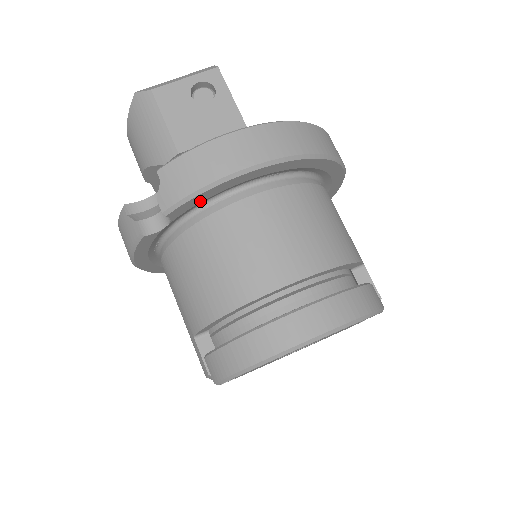
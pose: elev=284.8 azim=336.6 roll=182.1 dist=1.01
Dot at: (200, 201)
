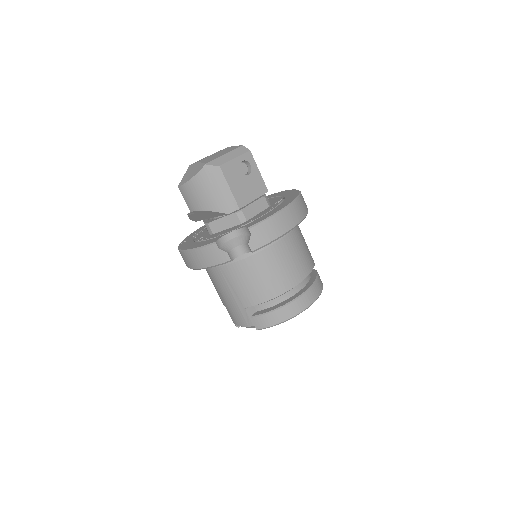
Dot at: occluded
